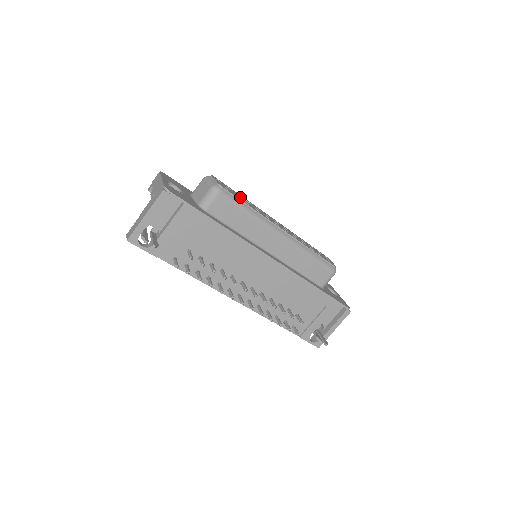
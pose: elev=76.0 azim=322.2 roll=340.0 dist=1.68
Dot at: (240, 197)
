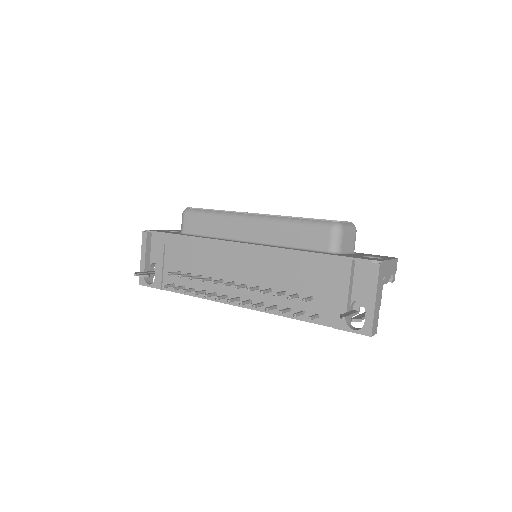
Dot at: occluded
